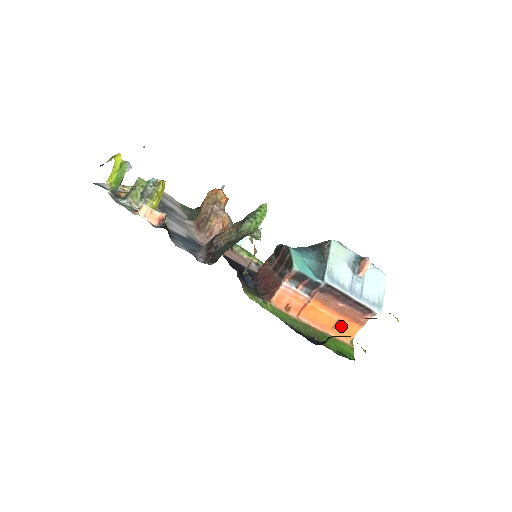
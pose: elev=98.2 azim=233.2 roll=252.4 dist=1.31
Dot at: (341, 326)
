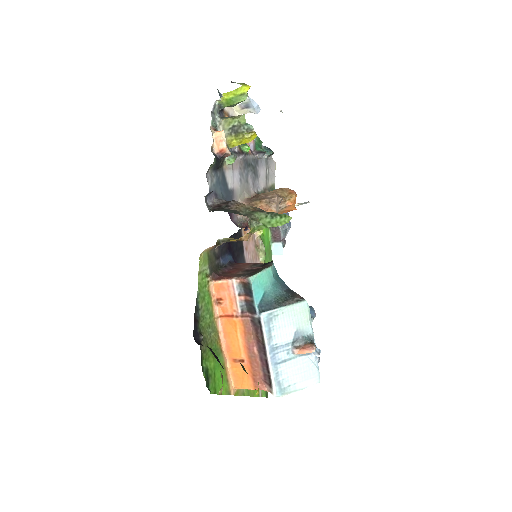
Dot at: (241, 368)
